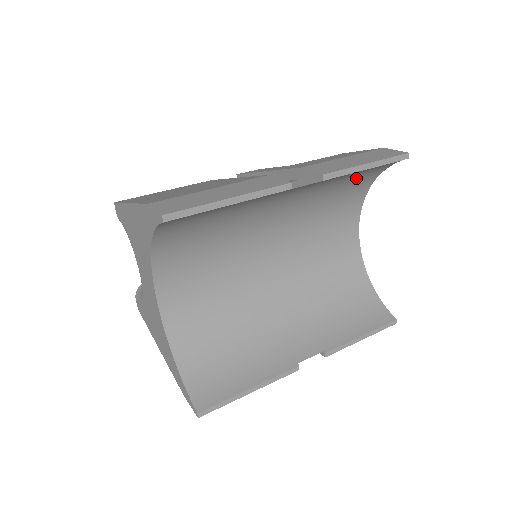
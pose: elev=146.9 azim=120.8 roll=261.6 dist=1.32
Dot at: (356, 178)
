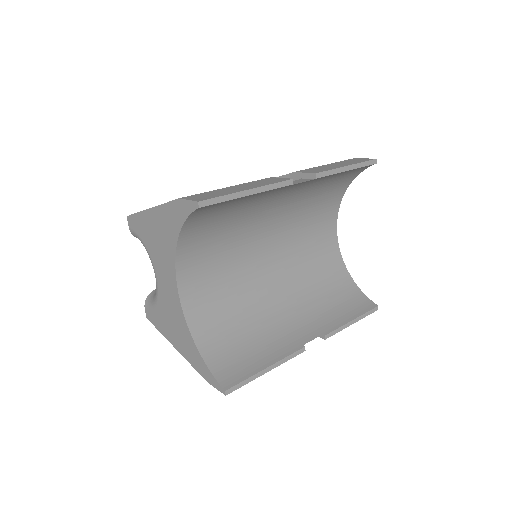
Dot at: (335, 183)
